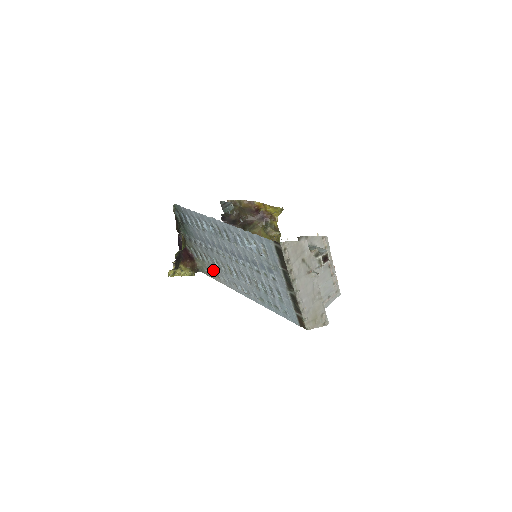
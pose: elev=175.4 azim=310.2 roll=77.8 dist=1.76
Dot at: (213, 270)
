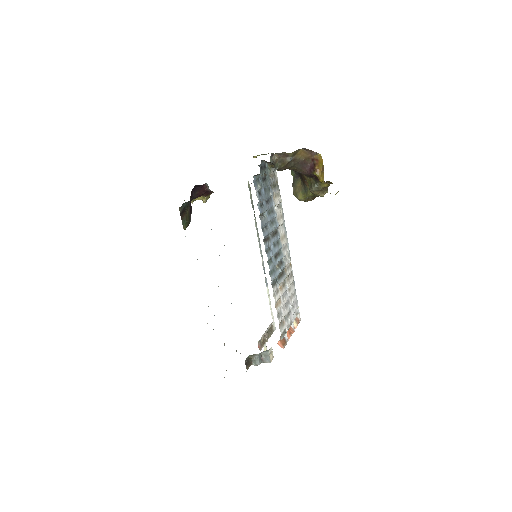
Dot at: occluded
